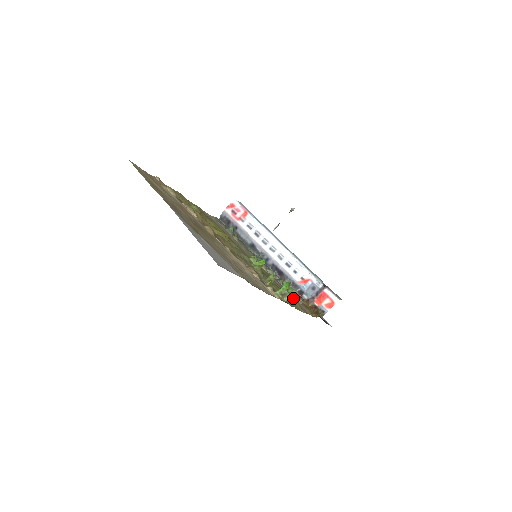
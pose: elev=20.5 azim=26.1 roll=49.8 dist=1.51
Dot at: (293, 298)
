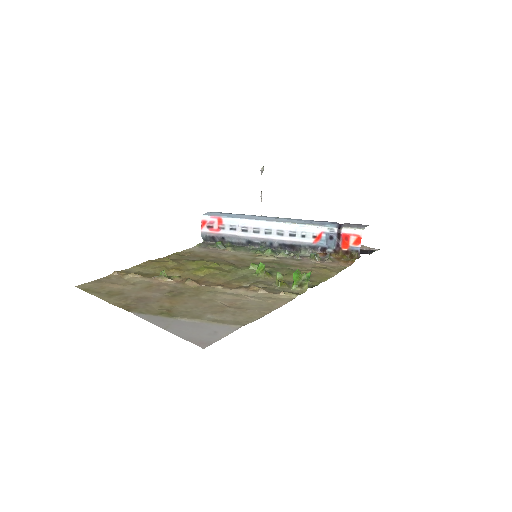
Dot at: (318, 265)
